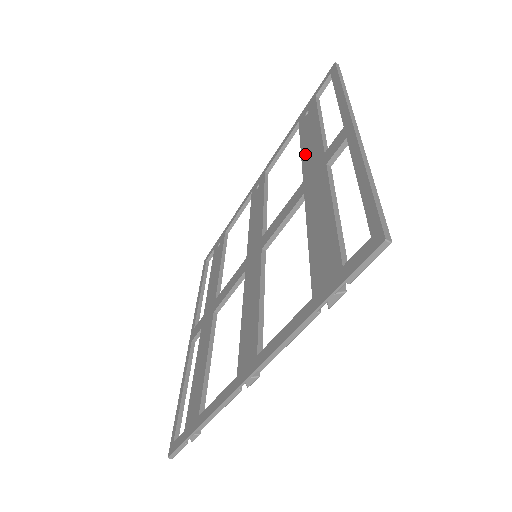
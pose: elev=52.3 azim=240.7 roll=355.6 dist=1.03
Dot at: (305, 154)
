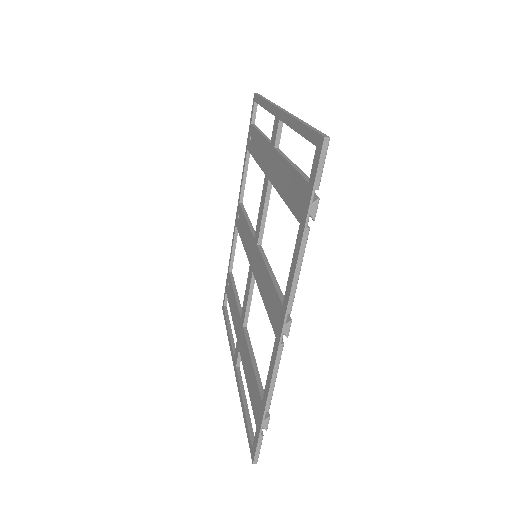
Dot at: (259, 159)
